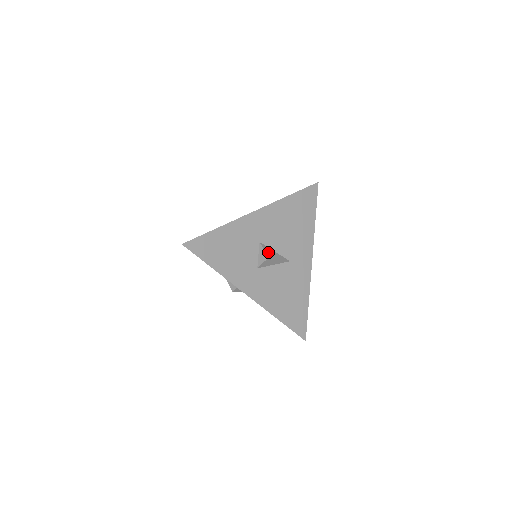
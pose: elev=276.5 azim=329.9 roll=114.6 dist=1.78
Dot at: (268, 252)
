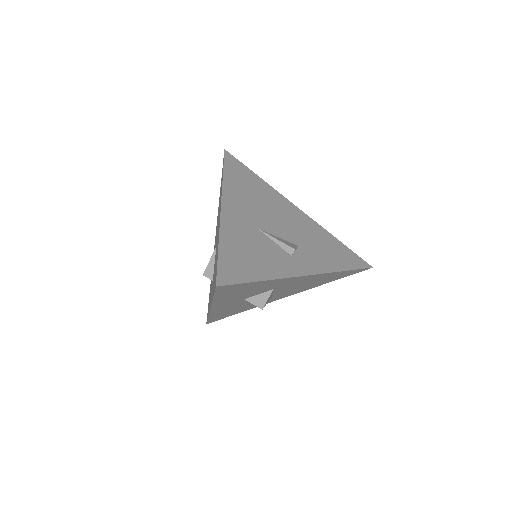
Dot at: occluded
